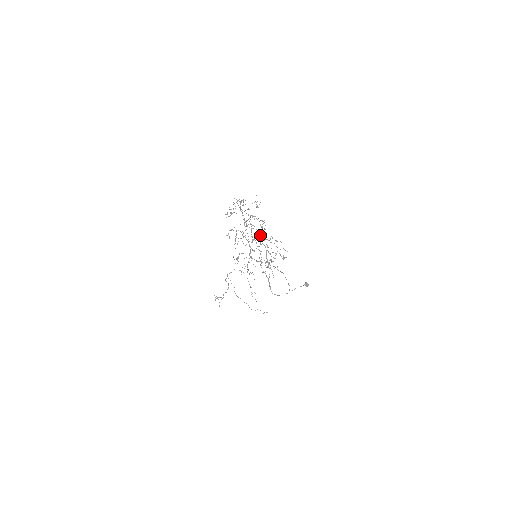
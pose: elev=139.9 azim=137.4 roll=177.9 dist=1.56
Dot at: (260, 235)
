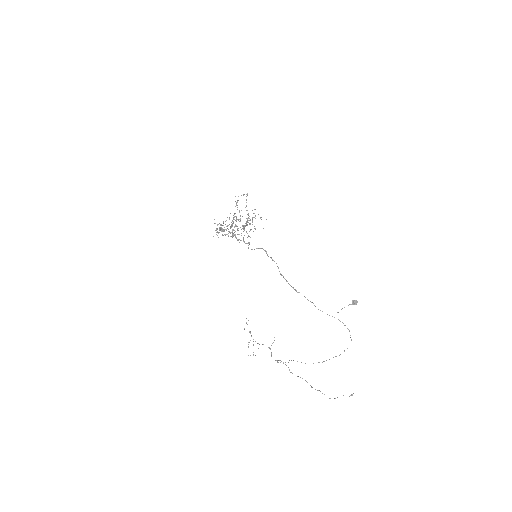
Dot at: (244, 227)
